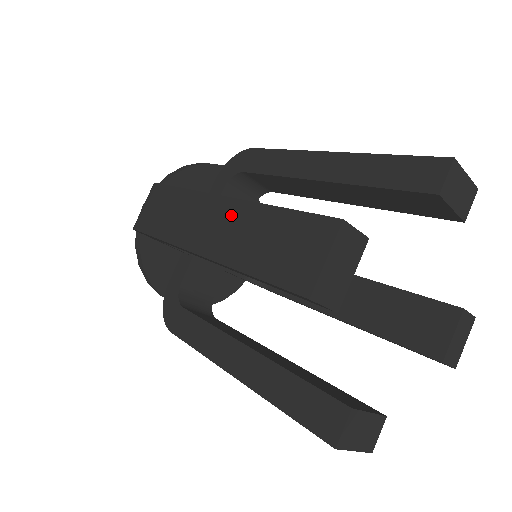
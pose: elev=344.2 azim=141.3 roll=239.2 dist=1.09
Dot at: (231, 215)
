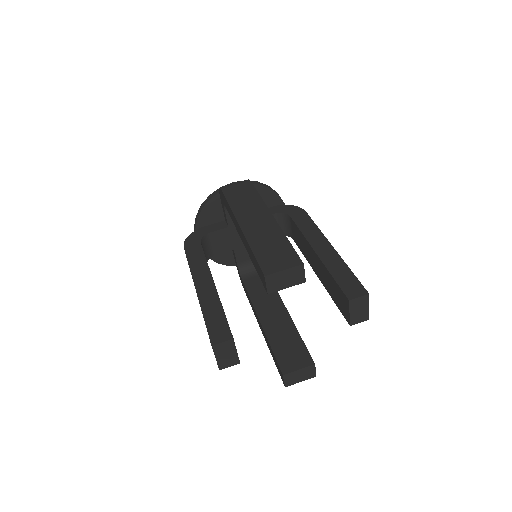
Dot at: (268, 224)
